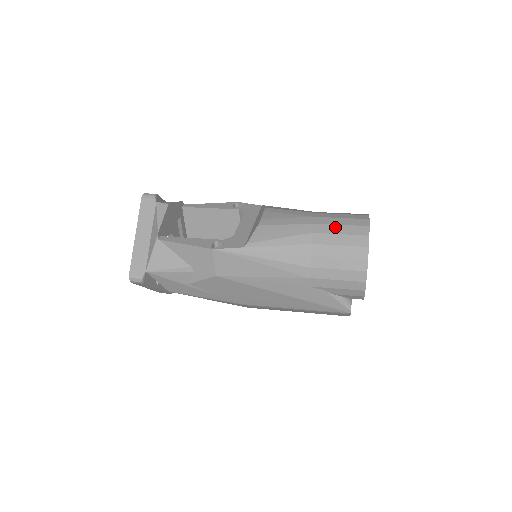
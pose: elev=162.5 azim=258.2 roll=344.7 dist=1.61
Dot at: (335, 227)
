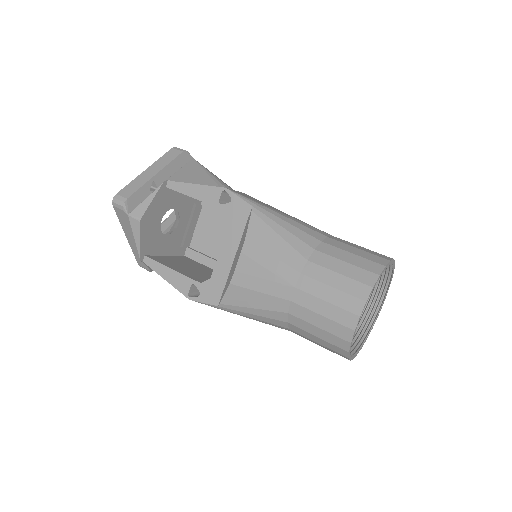
Dot at: (313, 316)
